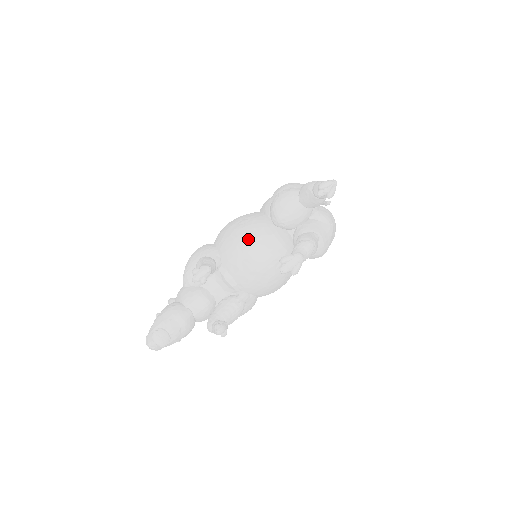
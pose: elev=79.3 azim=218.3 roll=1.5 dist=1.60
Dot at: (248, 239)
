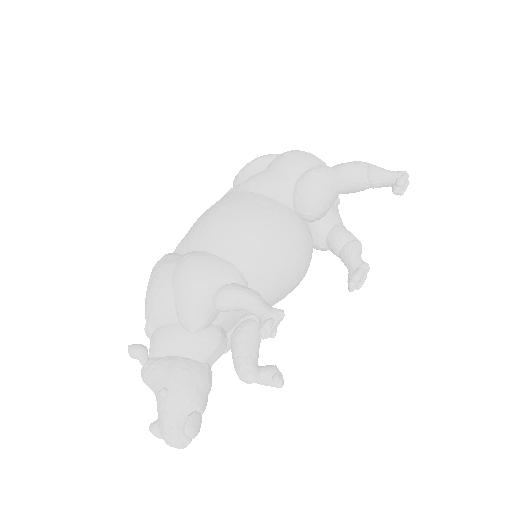
Dot at: (290, 249)
